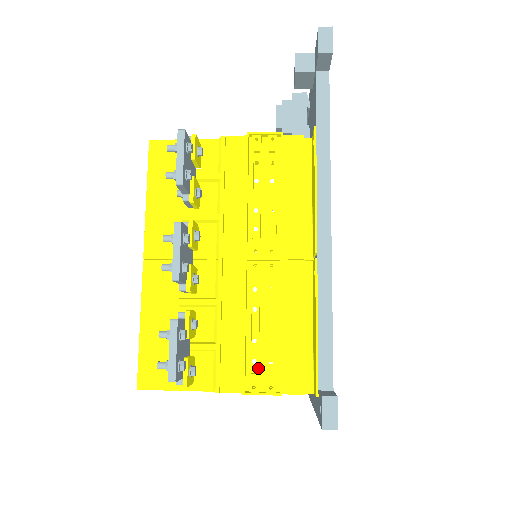
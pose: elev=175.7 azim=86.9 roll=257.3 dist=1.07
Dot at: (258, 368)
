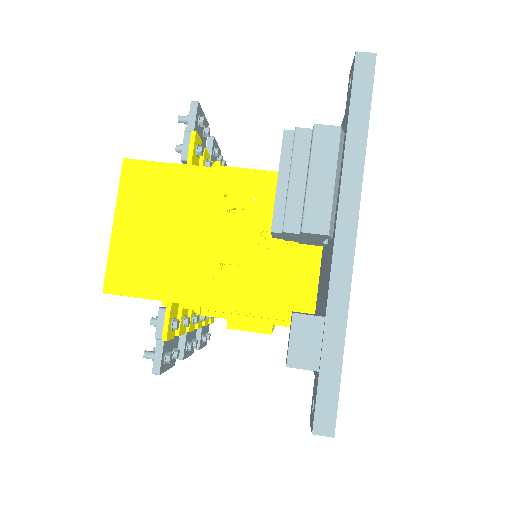
Dot at: occluded
